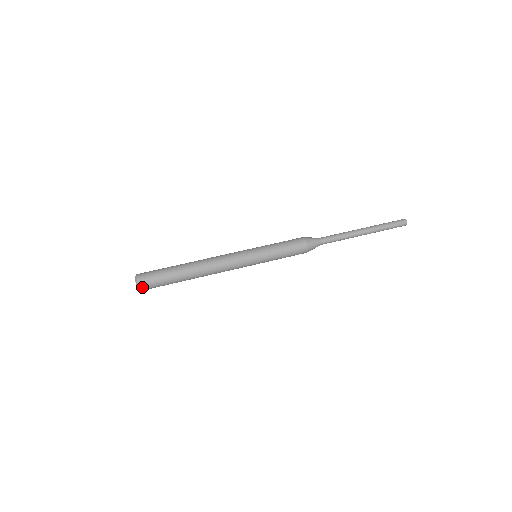
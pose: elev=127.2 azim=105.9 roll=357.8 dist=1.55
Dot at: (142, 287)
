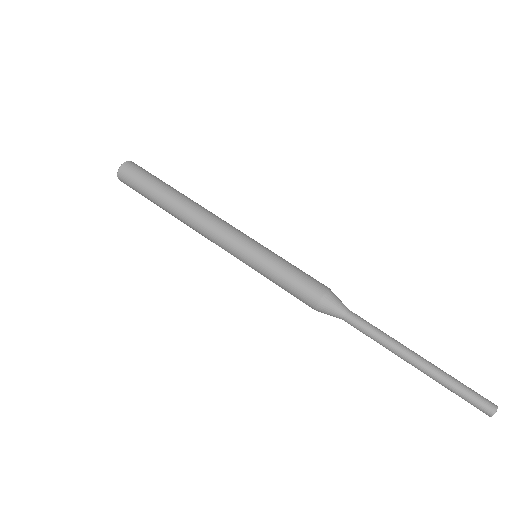
Dot at: (121, 179)
